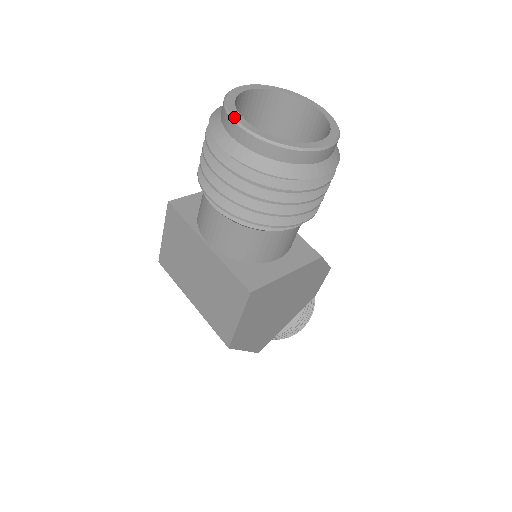
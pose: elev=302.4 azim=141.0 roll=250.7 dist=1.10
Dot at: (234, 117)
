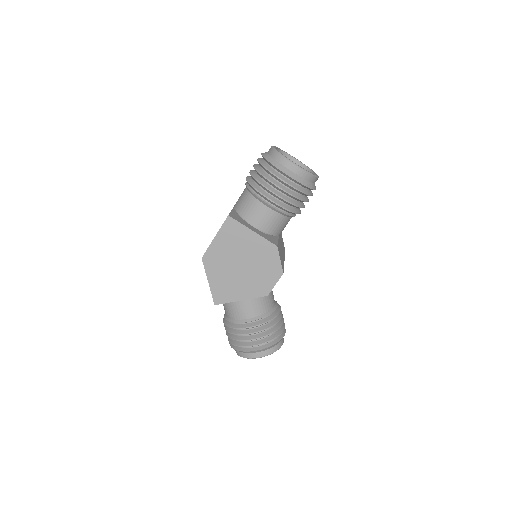
Dot at: occluded
